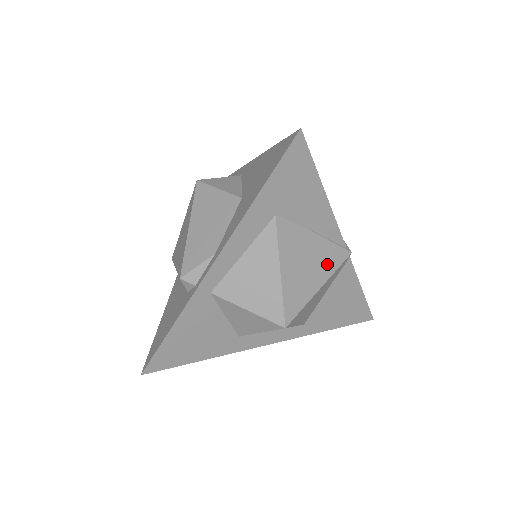
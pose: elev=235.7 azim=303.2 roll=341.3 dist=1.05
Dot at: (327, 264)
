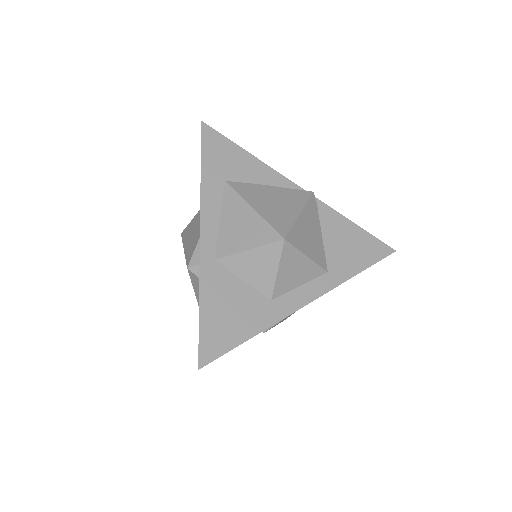
Dot at: (294, 200)
